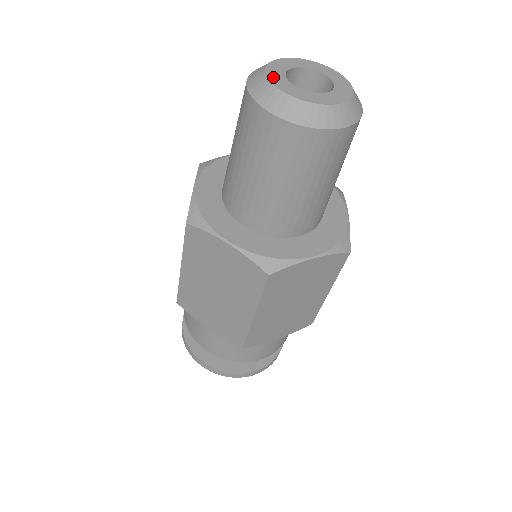
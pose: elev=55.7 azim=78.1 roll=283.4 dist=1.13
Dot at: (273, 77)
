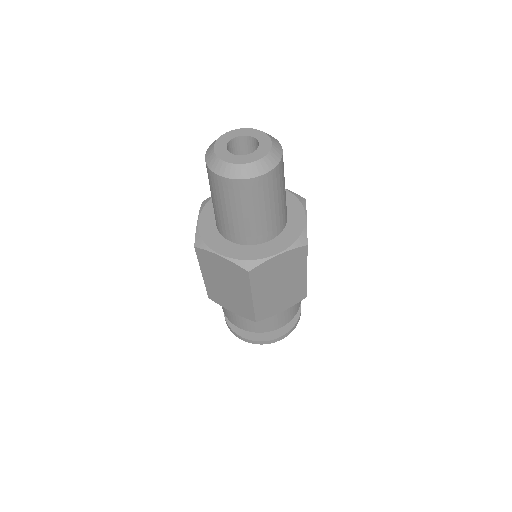
Dot at: (218, 151)
